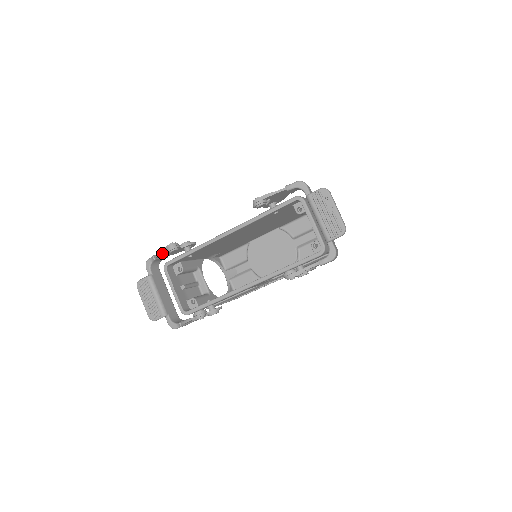
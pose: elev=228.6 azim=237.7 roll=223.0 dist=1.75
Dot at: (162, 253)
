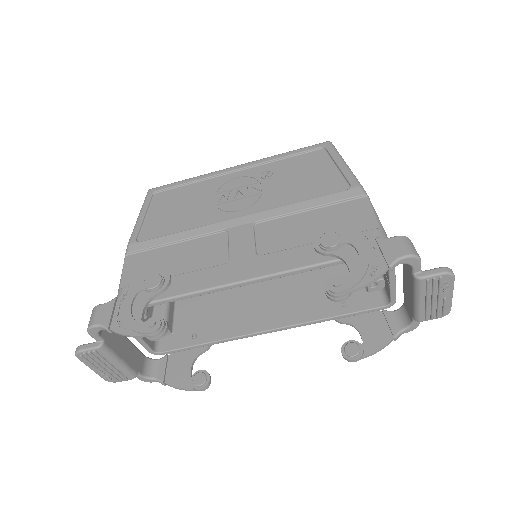
Dot at: (130, 332)
